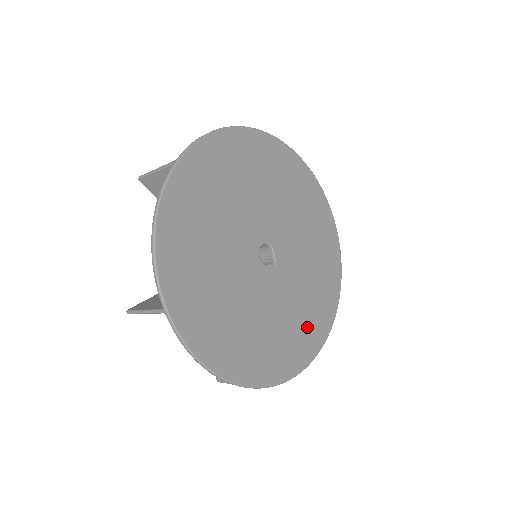
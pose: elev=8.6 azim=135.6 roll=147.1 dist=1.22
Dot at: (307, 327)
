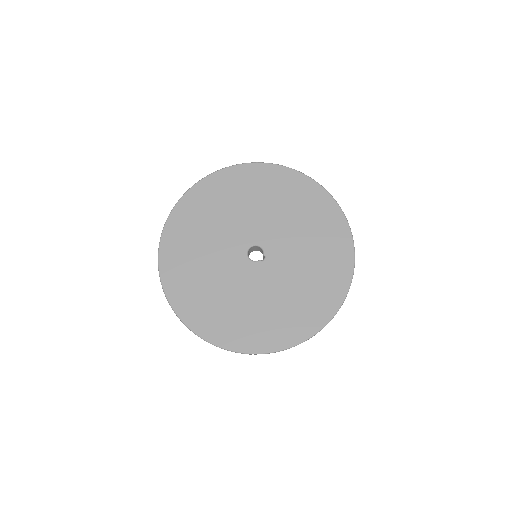
Dot at: (303, 309)
